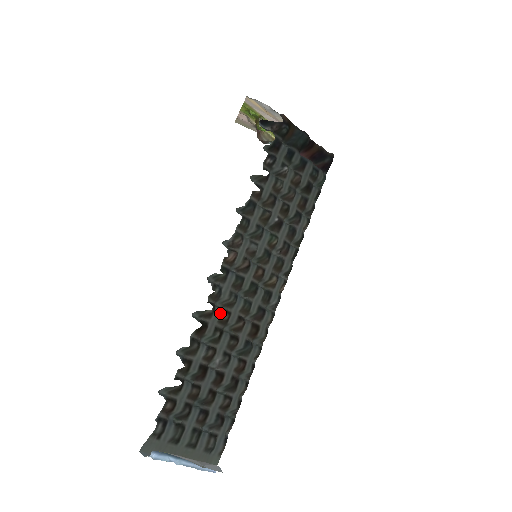
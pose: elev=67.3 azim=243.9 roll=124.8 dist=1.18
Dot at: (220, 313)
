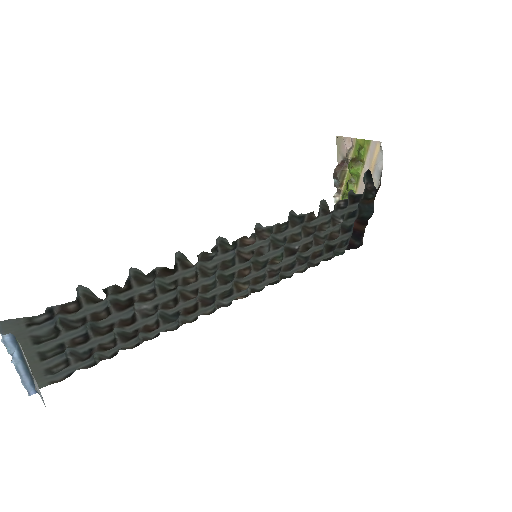
Dot at: (193, 273)
